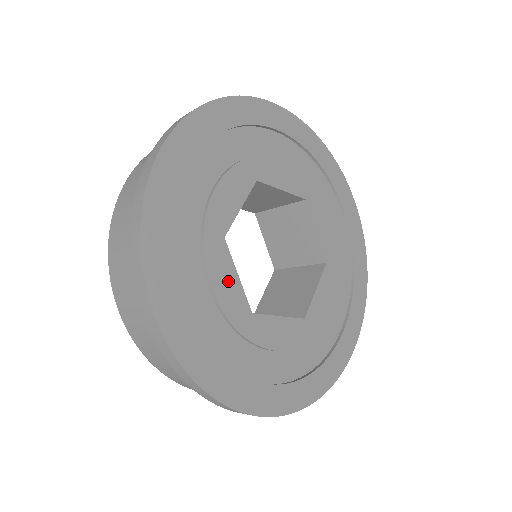
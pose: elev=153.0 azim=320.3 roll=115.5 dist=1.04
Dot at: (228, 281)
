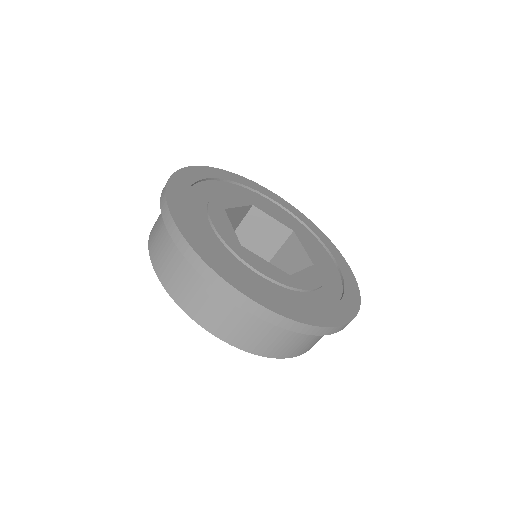
Dot at: (224, 224)
